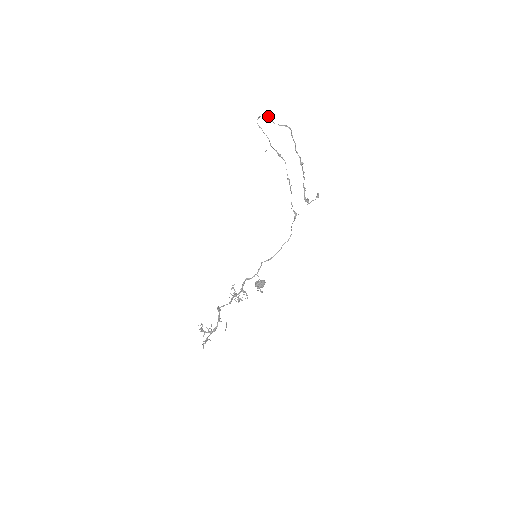
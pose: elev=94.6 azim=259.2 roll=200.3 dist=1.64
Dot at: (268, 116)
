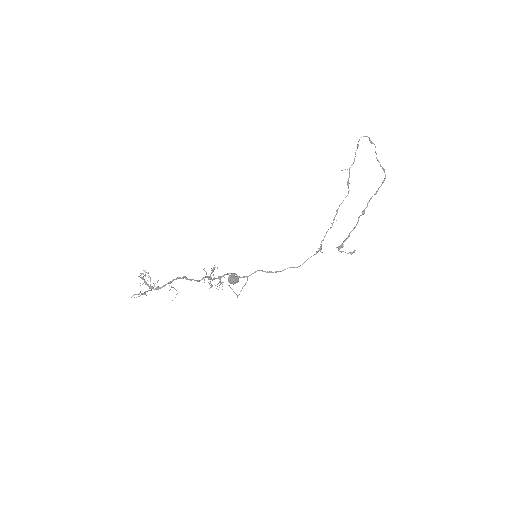
Dot at: occluded
